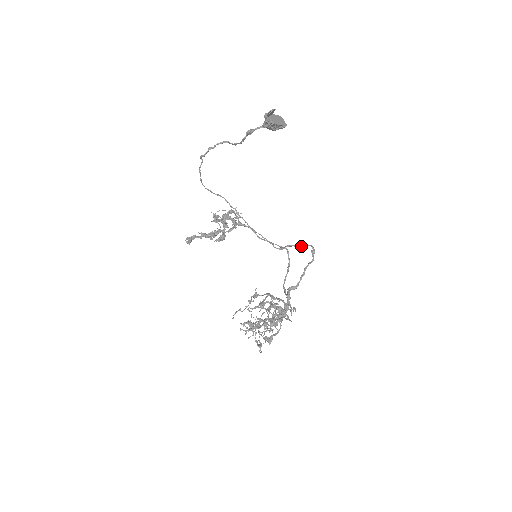
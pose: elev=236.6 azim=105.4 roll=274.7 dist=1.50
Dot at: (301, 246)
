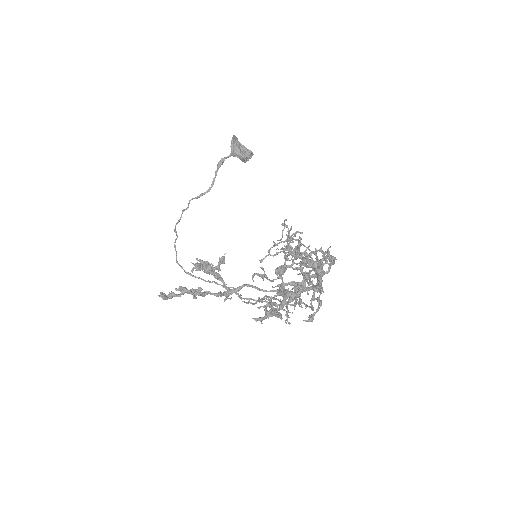
Dot at: occluded
